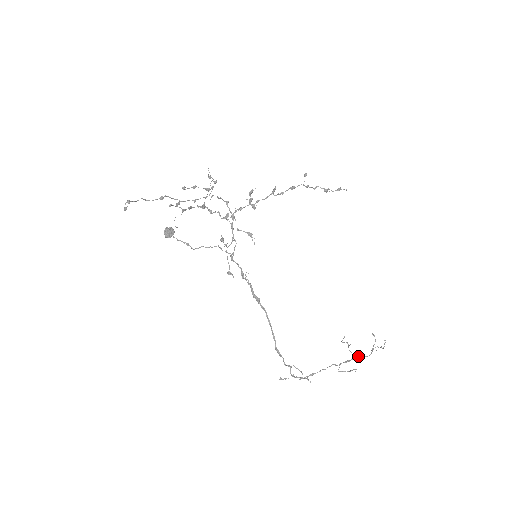
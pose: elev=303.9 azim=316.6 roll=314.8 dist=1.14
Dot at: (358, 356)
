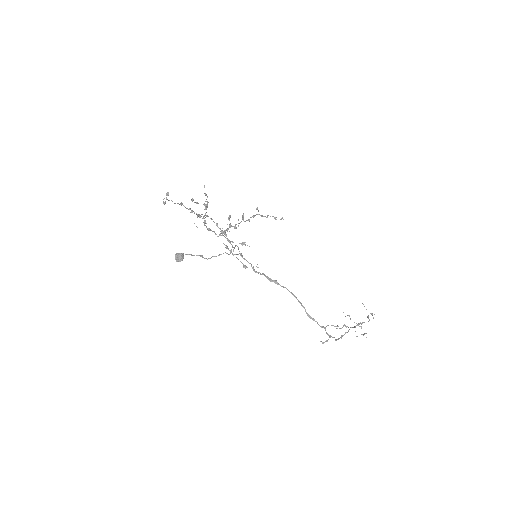
Dot at: (362, 322)
